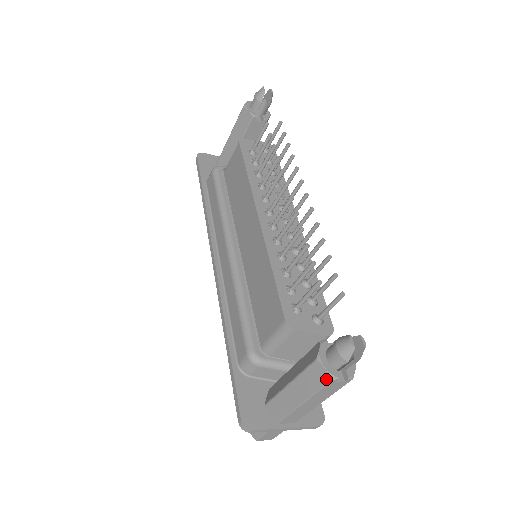
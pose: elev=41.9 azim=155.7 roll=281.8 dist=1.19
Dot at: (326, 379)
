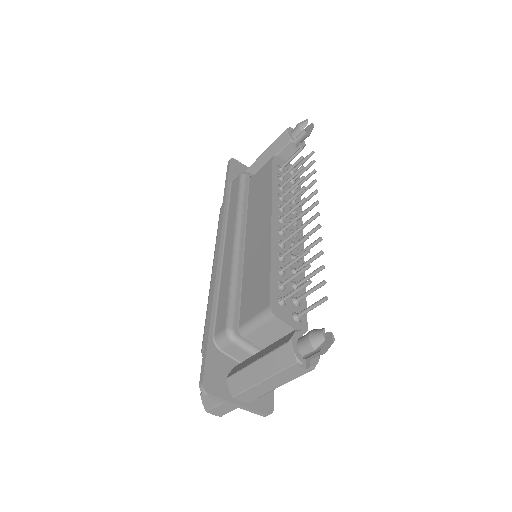
Dot at: (291, 361)
